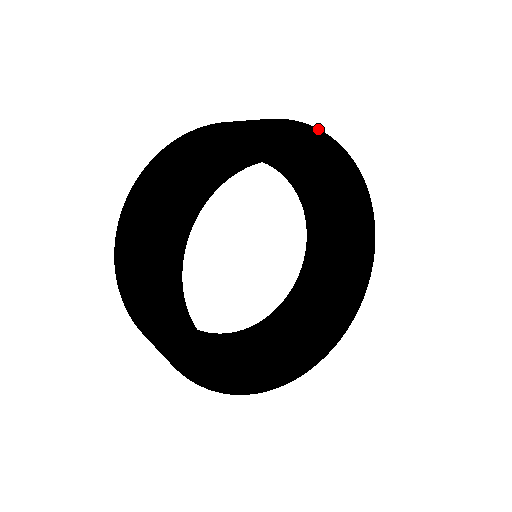
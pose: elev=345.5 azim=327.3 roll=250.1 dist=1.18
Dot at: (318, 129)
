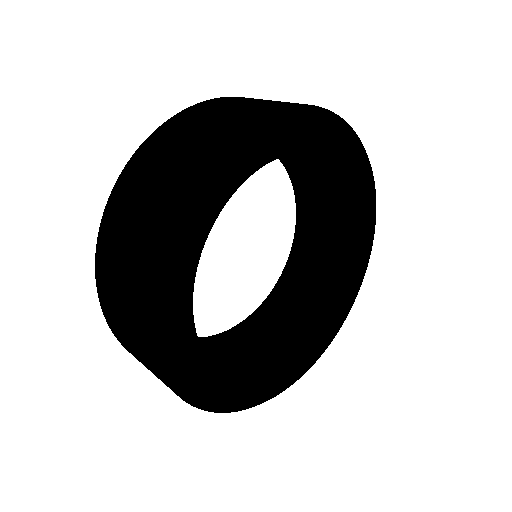
Dot at: (240, 128)
